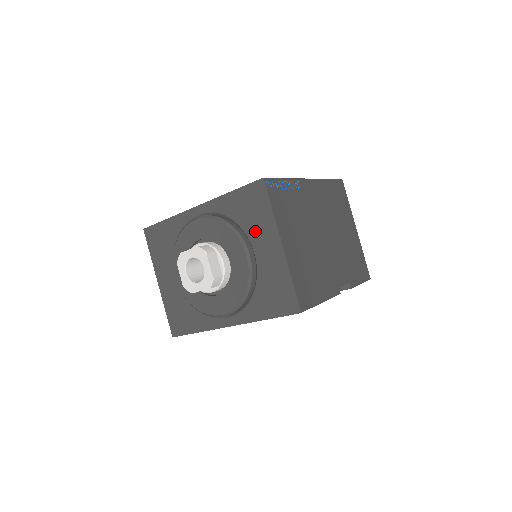
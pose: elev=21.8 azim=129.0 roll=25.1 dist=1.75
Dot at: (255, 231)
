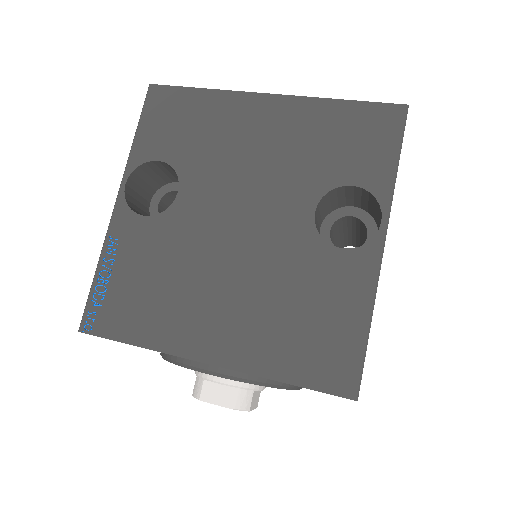
Dot at: occluded
